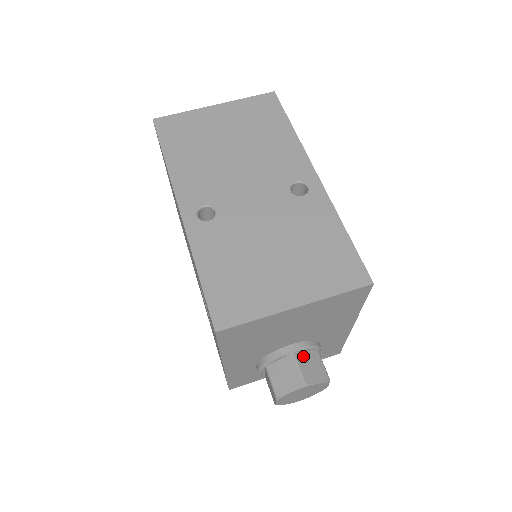
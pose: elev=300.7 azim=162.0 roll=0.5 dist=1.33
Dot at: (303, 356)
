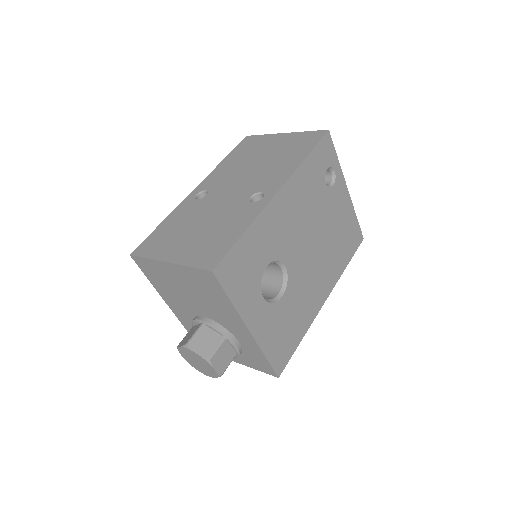
Dot at: (207, 331)
